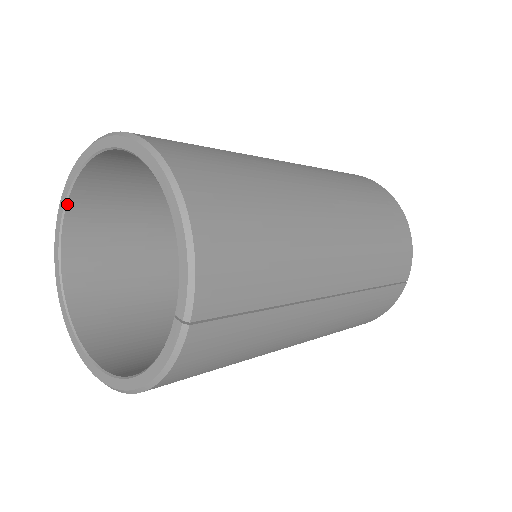
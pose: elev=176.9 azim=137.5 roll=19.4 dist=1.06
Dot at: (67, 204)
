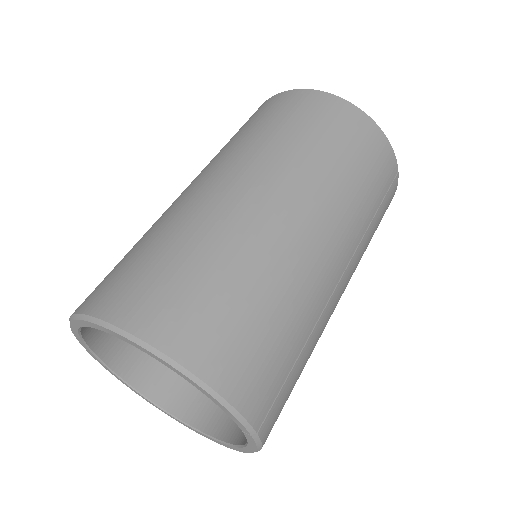
Dot at: (89, 346)
